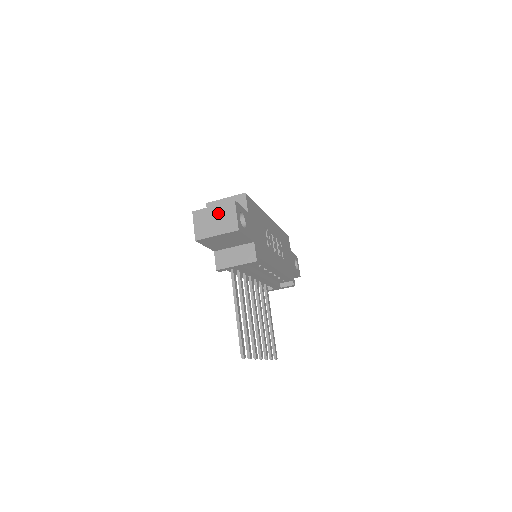
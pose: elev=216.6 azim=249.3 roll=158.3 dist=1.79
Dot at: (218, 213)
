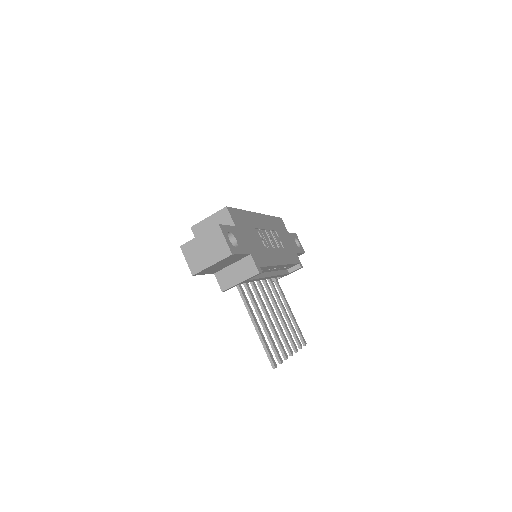
Dot at: (206, 242)
